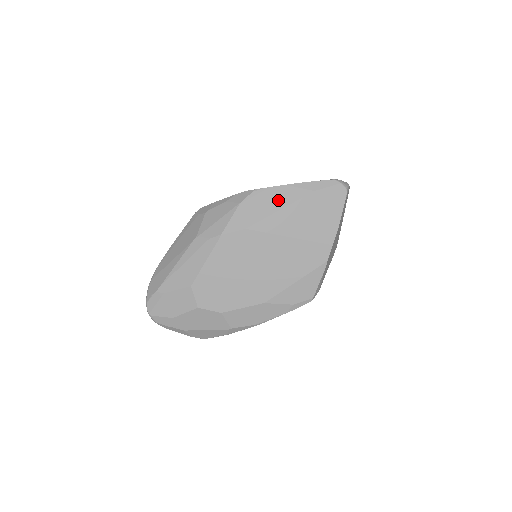
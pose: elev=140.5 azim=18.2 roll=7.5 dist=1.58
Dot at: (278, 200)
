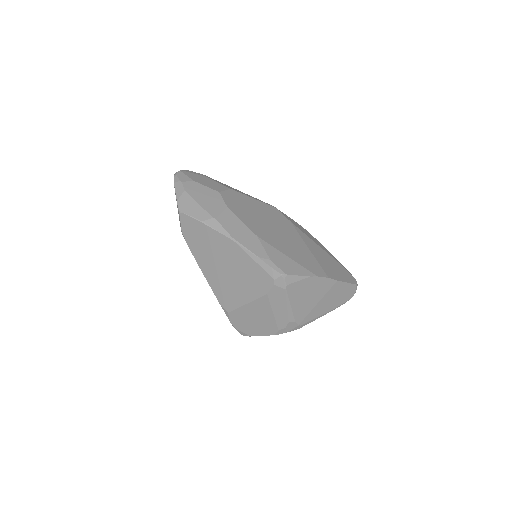
Dot at: (317, 243)
